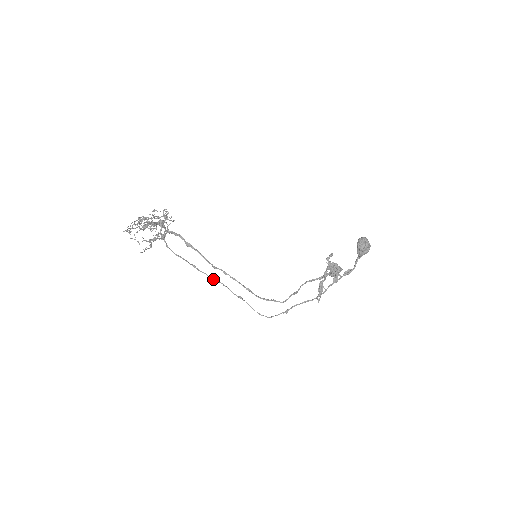
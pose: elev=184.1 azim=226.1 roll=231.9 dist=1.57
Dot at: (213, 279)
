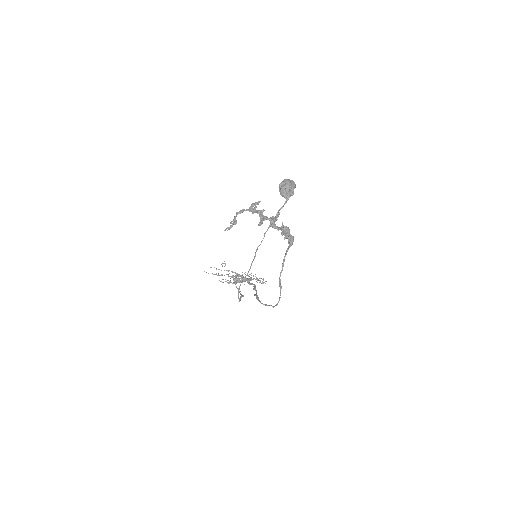
Dot at: occluded
